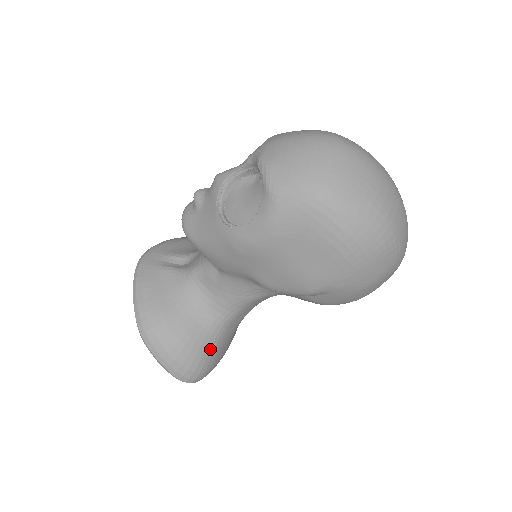
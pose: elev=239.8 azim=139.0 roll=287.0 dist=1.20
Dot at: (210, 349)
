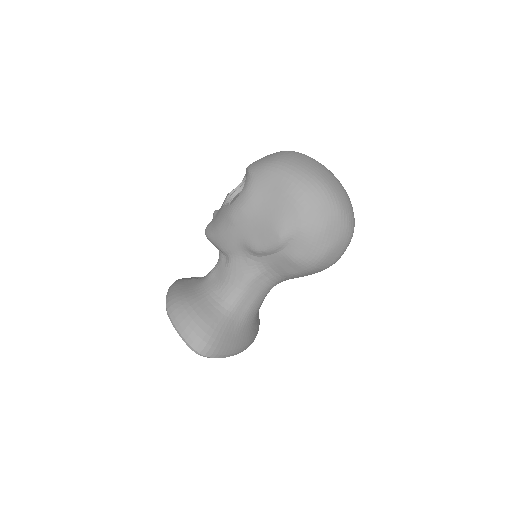
Dot at: (218, 324)
